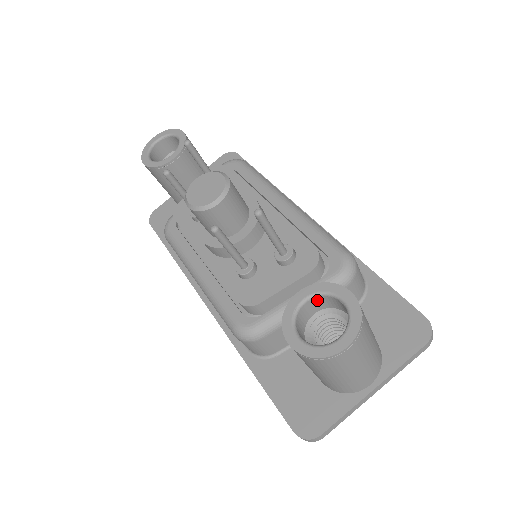
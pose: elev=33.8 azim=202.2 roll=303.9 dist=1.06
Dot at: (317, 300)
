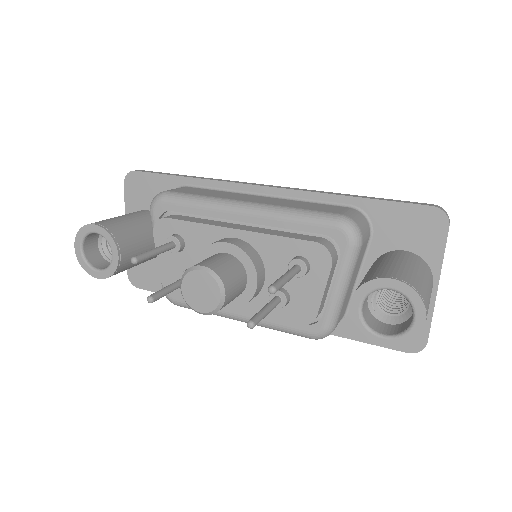
Dot at: (367, 296)
